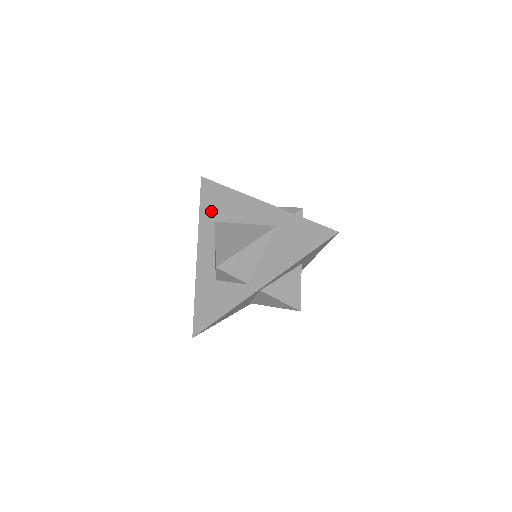
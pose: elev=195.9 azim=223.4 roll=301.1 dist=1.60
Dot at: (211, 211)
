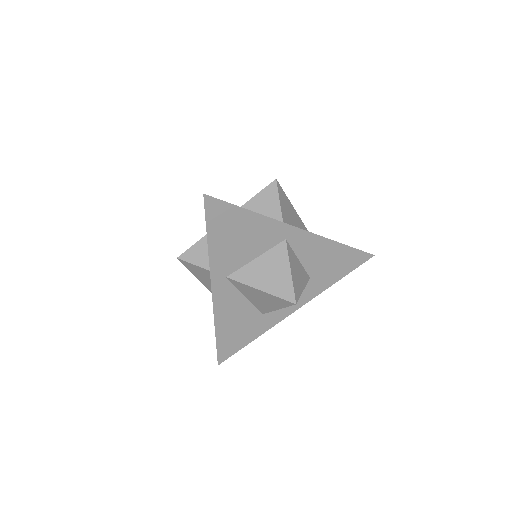
Dot at: occluded
